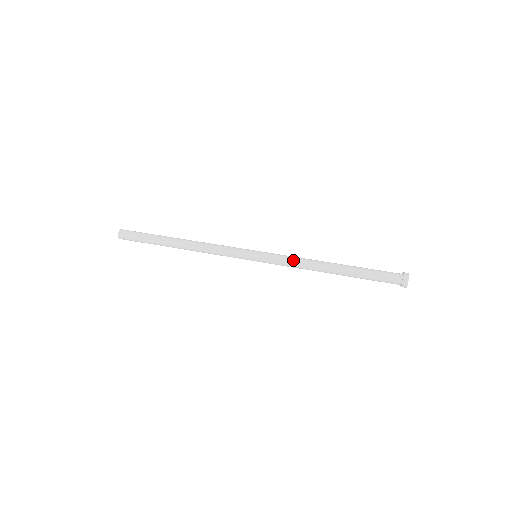
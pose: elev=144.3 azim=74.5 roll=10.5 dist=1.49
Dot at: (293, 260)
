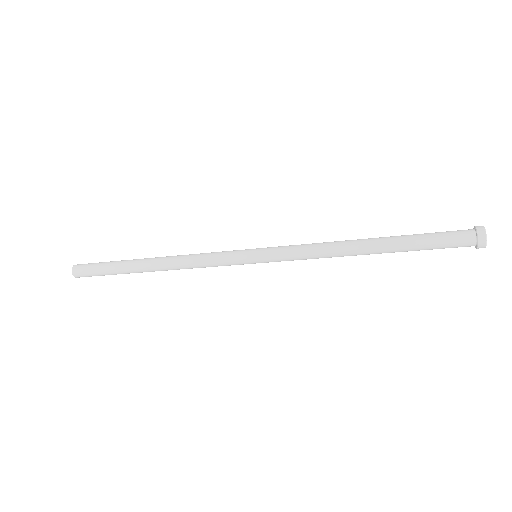
Dot at: (308, 244)
